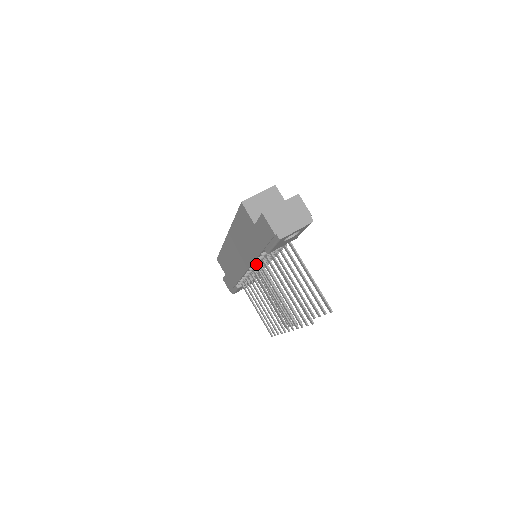
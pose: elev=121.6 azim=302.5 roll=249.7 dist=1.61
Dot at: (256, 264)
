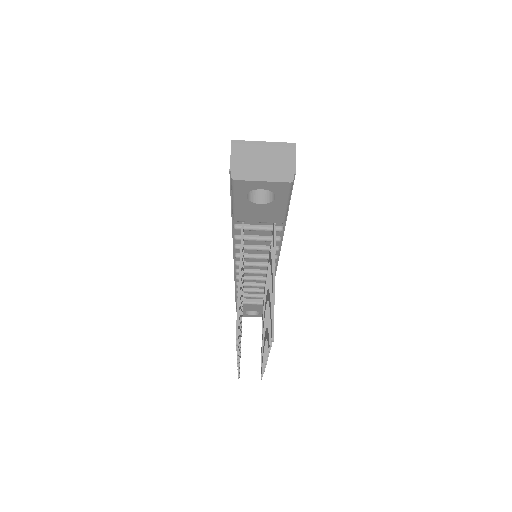
Dot at: occluded
